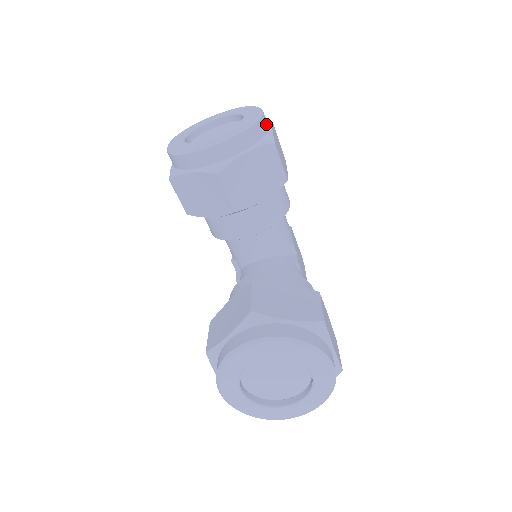
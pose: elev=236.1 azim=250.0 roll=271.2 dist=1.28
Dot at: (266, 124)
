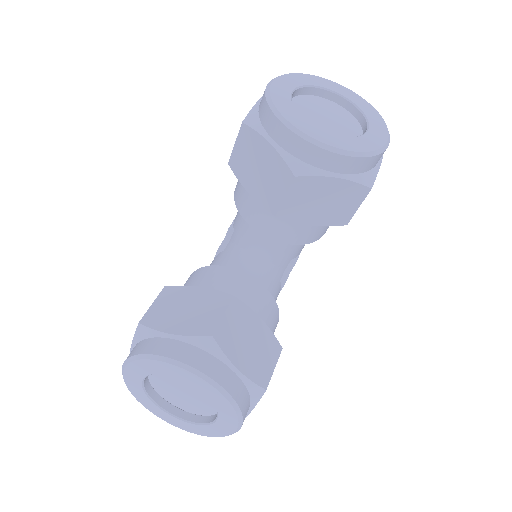
Dot at: occluded
